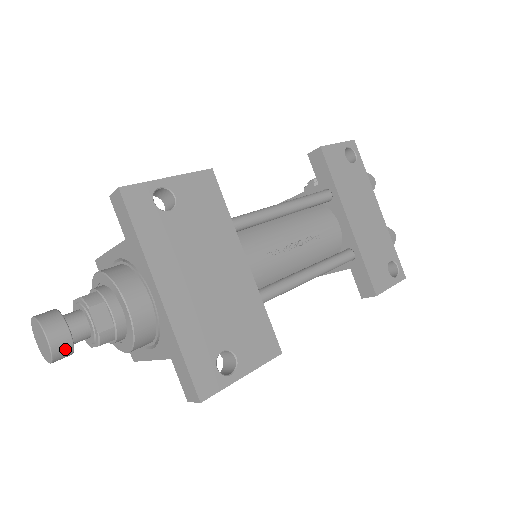
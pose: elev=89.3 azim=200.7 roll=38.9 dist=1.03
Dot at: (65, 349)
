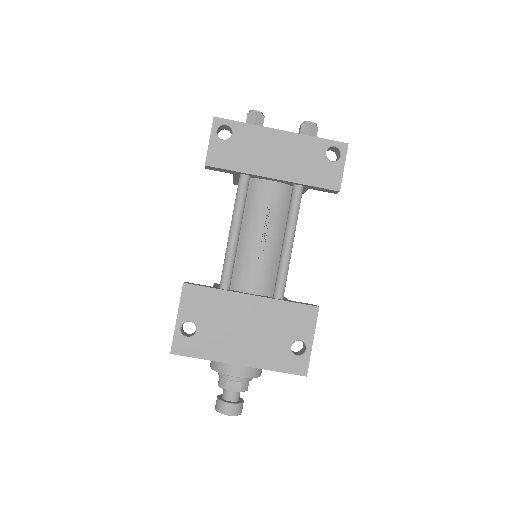
Dot at: (238, 408)
